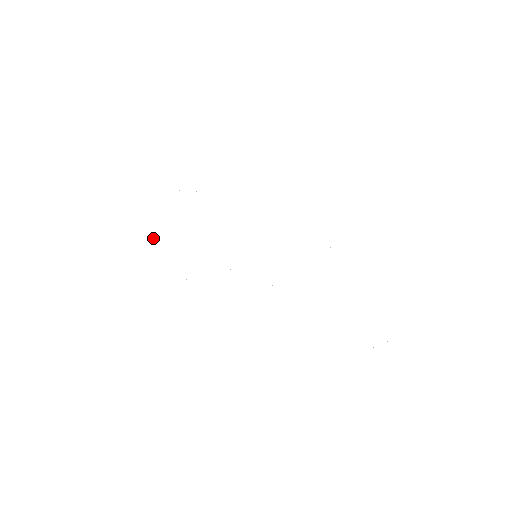
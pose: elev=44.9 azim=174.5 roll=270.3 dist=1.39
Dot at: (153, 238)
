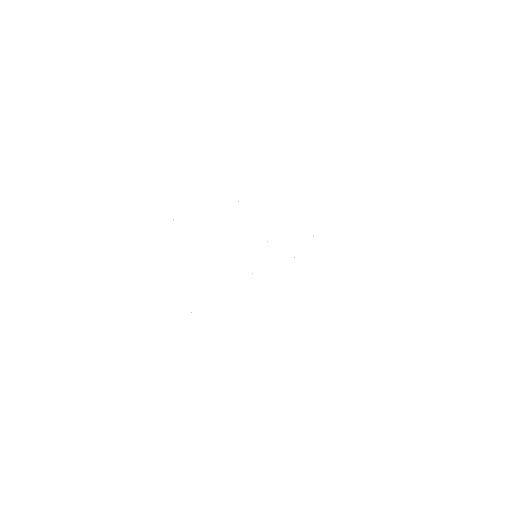
Dot at: occluded
